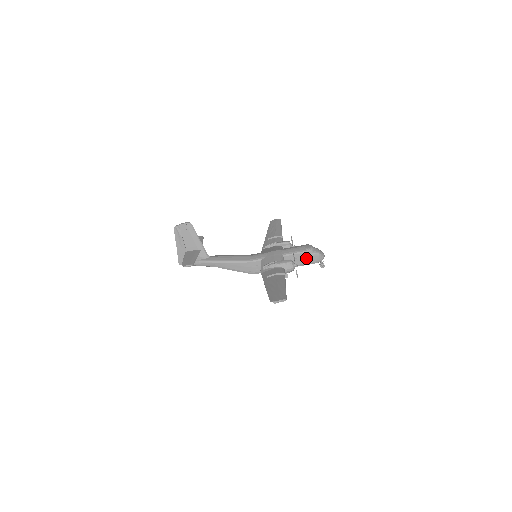
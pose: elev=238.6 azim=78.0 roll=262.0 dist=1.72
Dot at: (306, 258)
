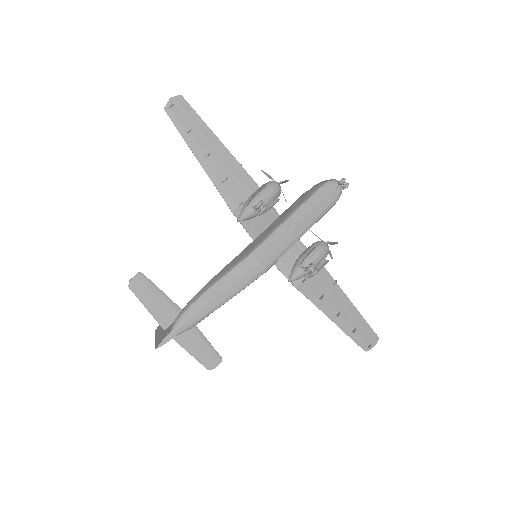
Dot at: (308, 193)
